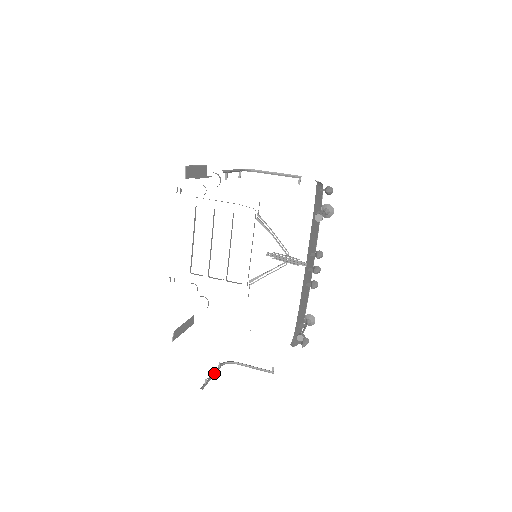
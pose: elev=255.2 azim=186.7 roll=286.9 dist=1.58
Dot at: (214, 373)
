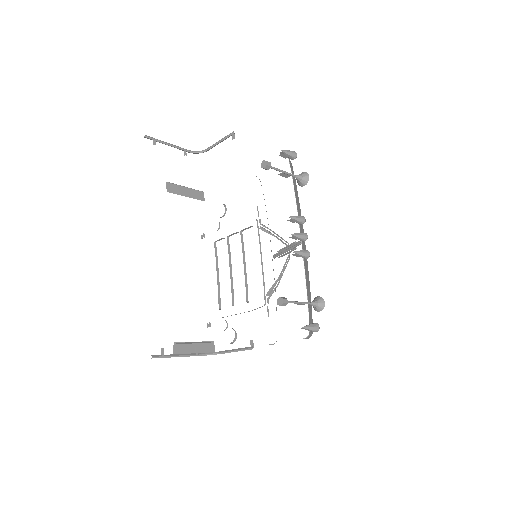
Dot at: (183, 354)
